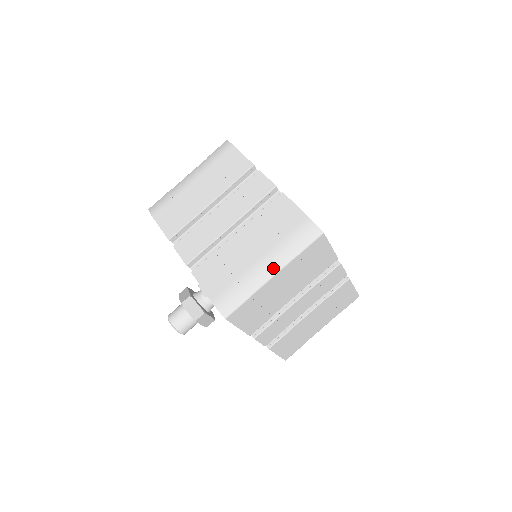
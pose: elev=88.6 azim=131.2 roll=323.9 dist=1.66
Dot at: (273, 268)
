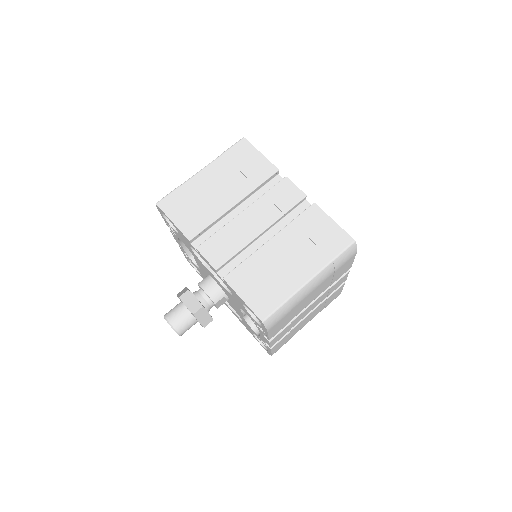
Dot at: occluded
